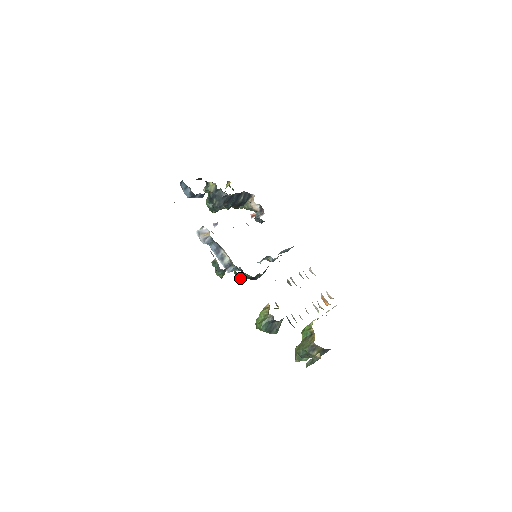
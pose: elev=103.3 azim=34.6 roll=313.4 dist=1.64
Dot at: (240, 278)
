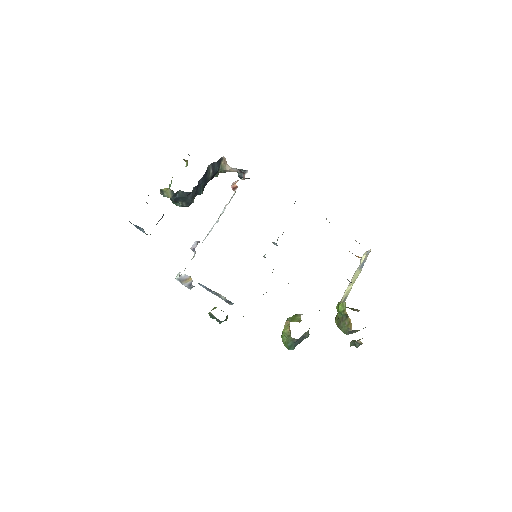
Dot at: occluded
